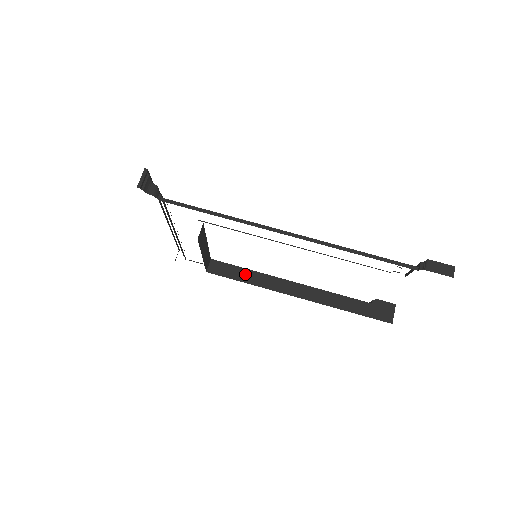
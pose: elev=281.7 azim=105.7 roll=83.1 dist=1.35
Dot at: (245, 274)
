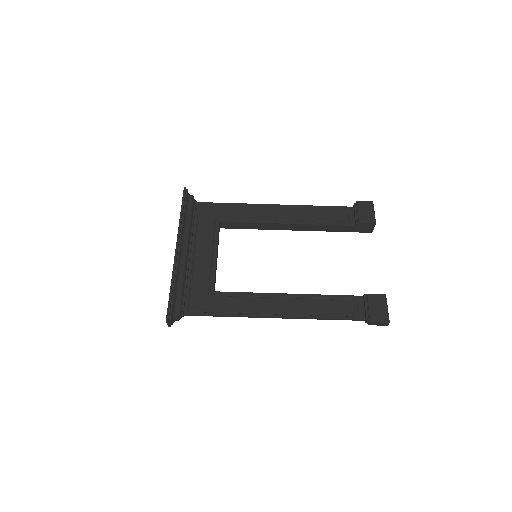
Dot at: (250, 225)
